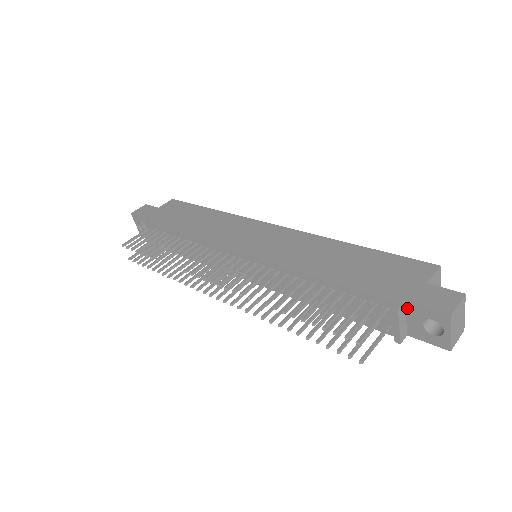
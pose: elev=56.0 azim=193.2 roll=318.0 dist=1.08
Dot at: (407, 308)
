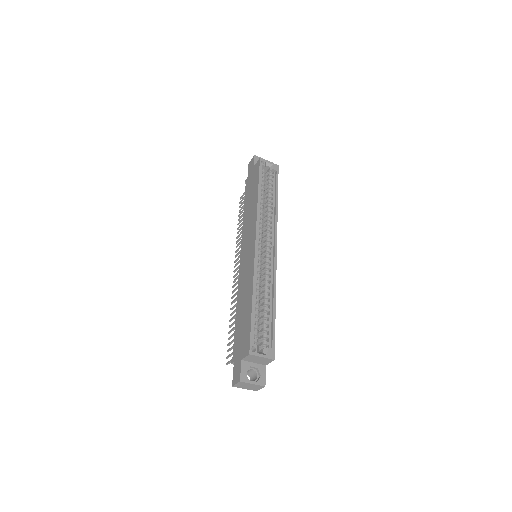
Dot at: occluded
